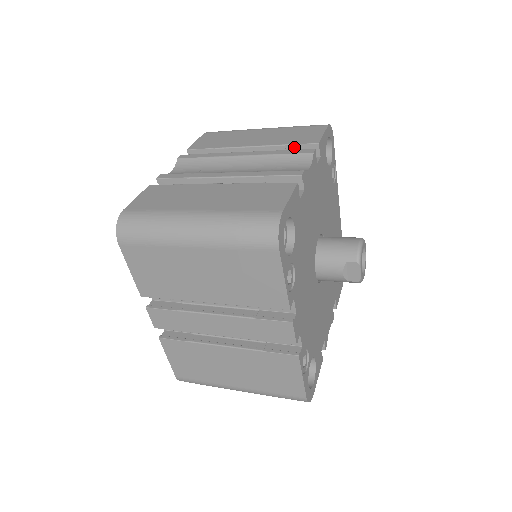
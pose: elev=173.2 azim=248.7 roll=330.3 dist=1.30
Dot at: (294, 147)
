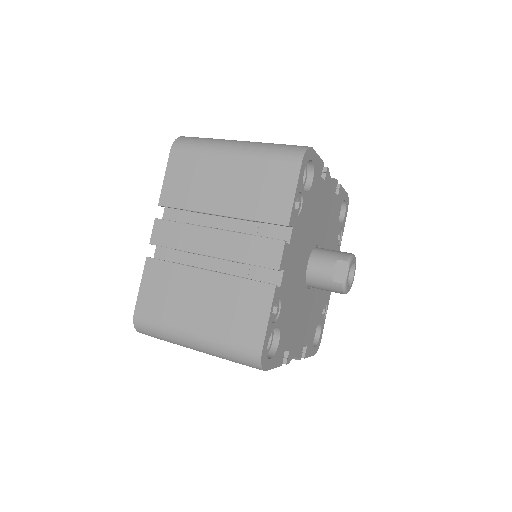
Dot at: occluded
